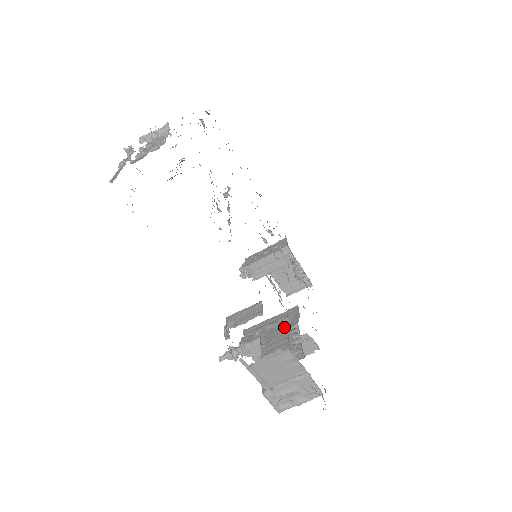
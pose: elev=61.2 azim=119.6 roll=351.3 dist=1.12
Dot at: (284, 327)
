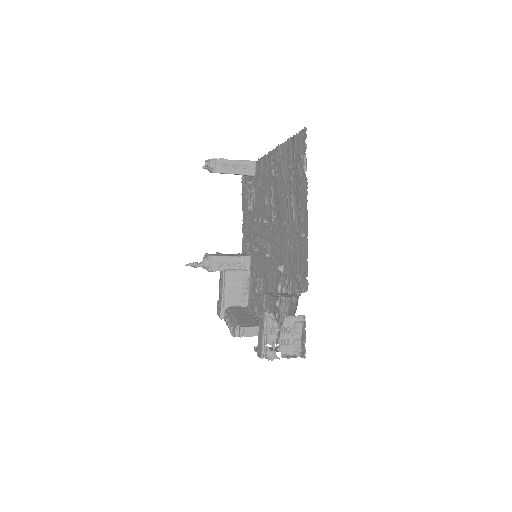
Dot at: (240, 275)
